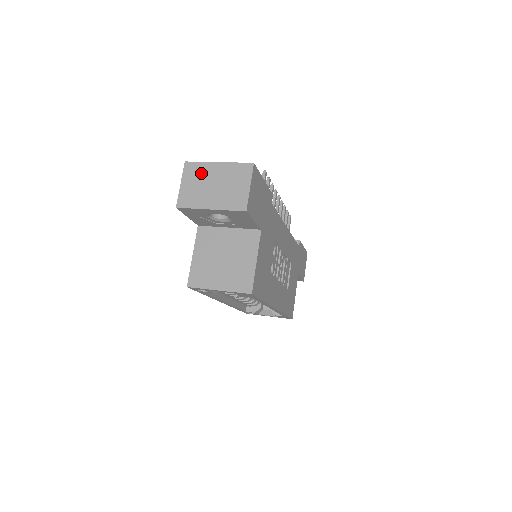
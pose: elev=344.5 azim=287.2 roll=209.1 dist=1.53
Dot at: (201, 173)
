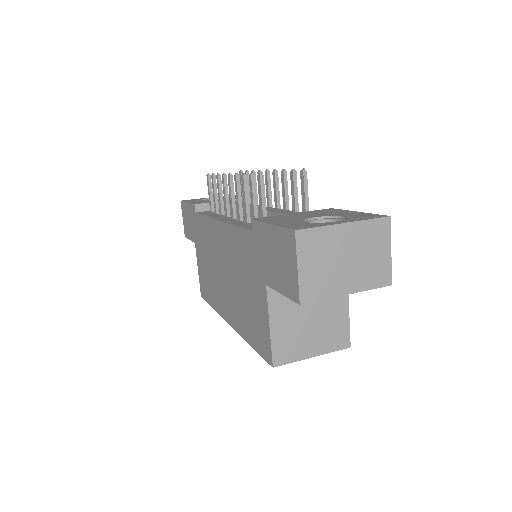
Dot at: (324, 245)
